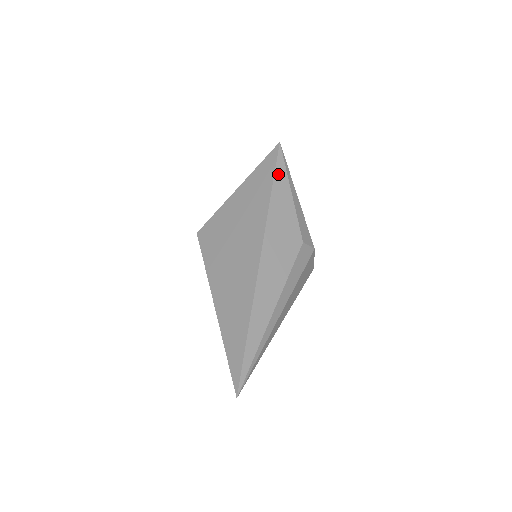
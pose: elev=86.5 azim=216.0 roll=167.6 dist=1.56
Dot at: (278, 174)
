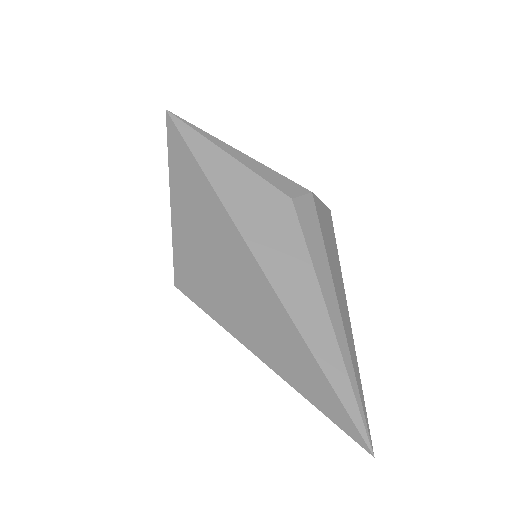
Dot at: (195, 148)
